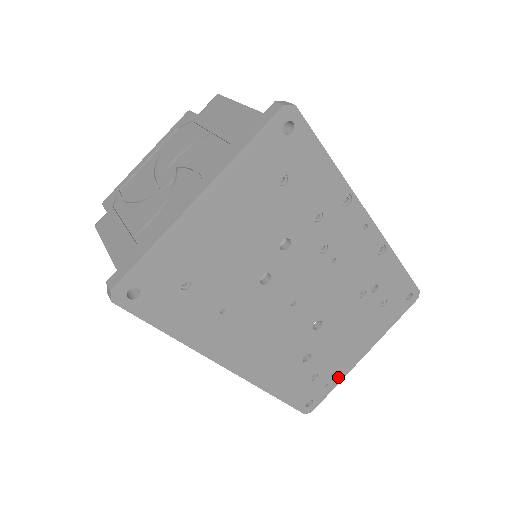
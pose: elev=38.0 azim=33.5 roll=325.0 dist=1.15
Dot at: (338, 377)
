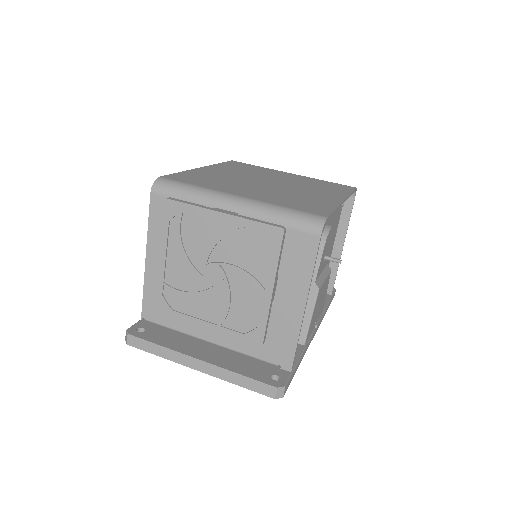
Dot at: occluded
